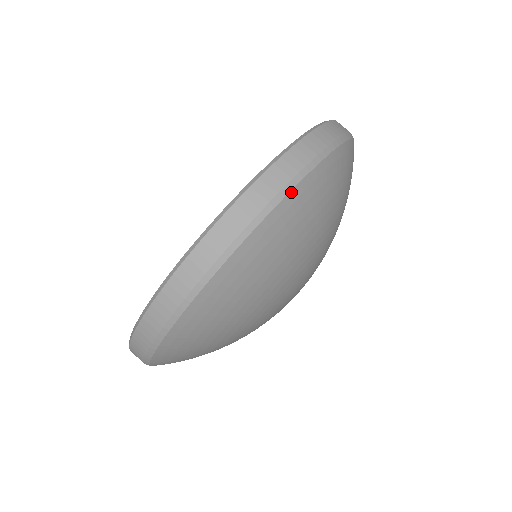
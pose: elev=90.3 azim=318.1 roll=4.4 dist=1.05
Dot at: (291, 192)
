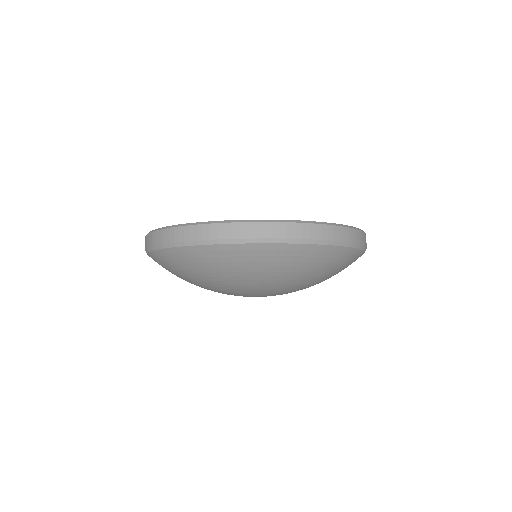
Dot at: (302, 244)
